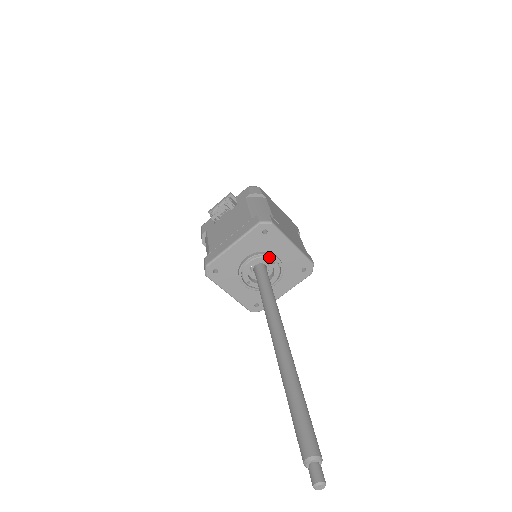
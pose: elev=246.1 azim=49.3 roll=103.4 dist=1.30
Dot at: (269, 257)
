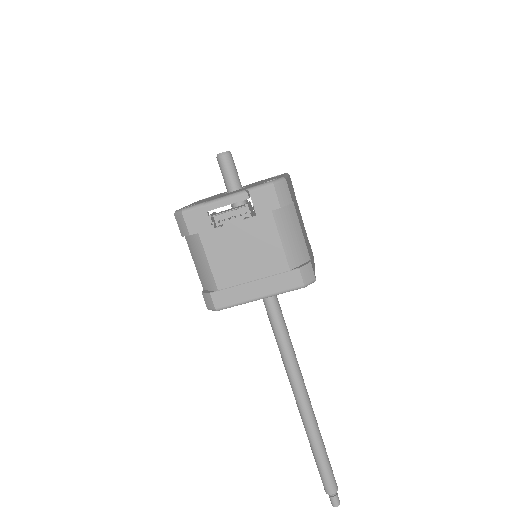
Dot at: occluded
